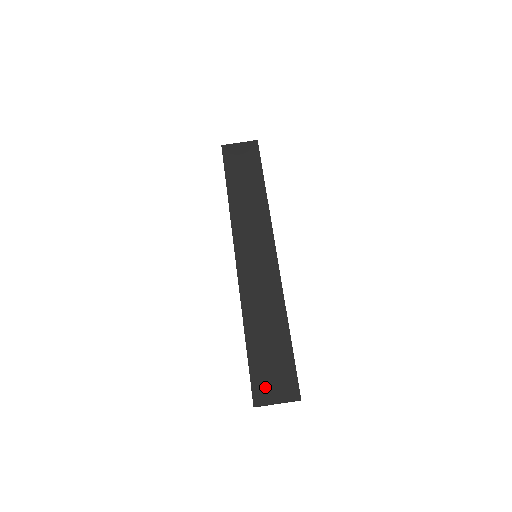
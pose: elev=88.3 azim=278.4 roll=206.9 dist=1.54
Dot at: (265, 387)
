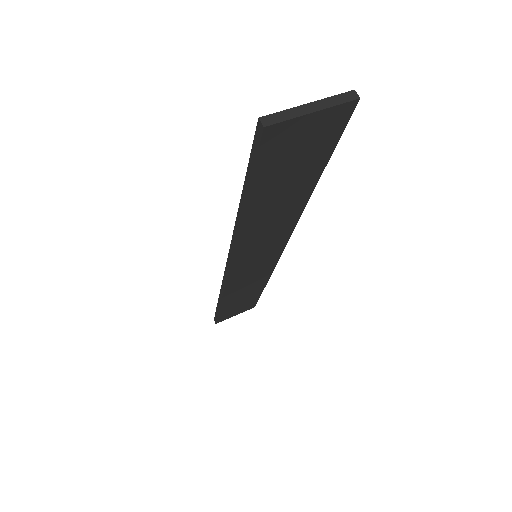
Dot at: occluded
